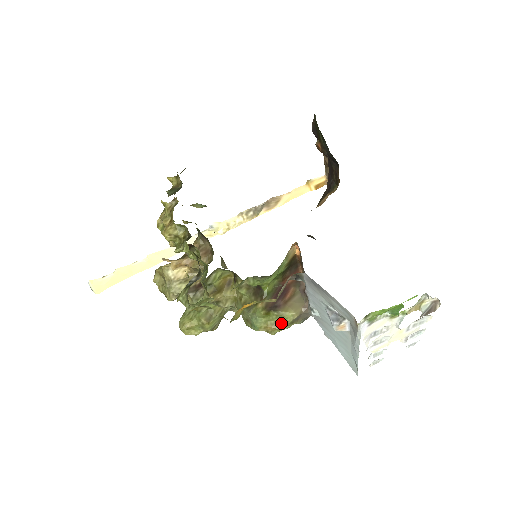
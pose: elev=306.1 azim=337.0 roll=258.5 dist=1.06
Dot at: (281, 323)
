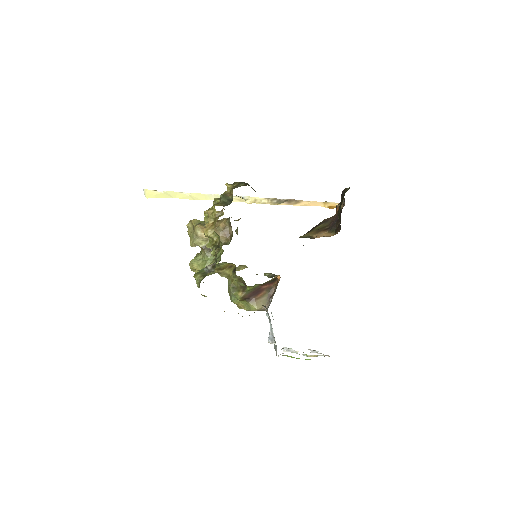
Dot at: (247, 307)
